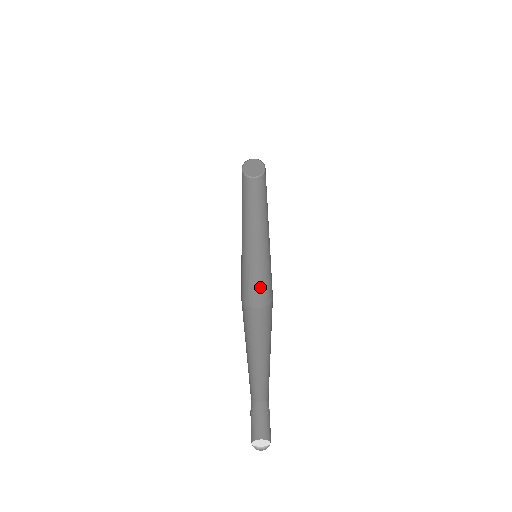
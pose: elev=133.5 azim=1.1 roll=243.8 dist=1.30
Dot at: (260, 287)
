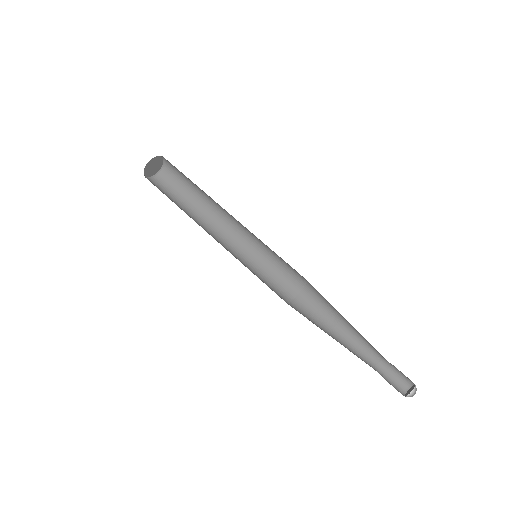
Dot at: (277, 281)
